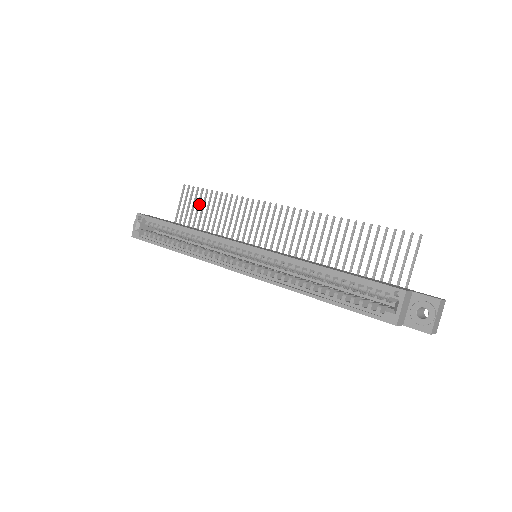
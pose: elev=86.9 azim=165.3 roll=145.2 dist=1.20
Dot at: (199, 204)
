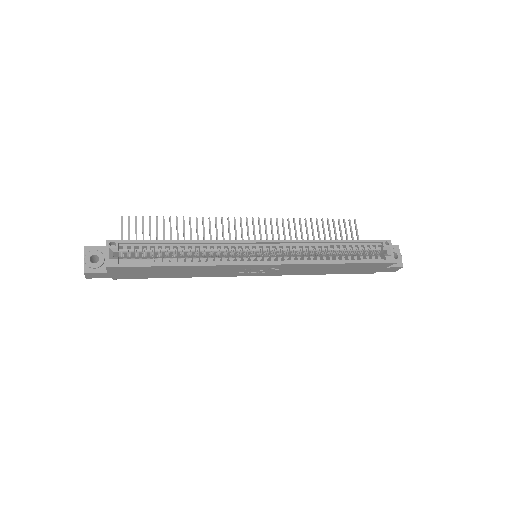
Dot at: occluded
